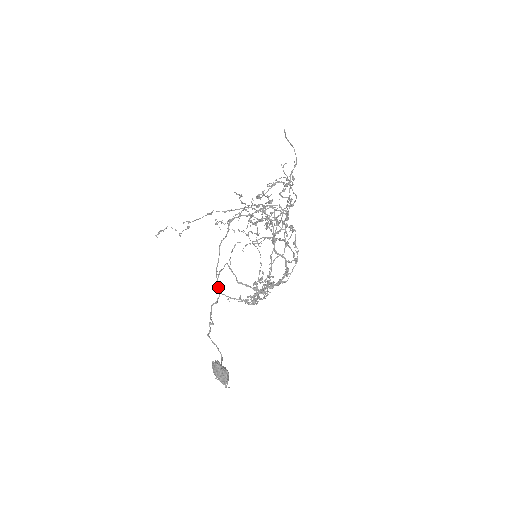
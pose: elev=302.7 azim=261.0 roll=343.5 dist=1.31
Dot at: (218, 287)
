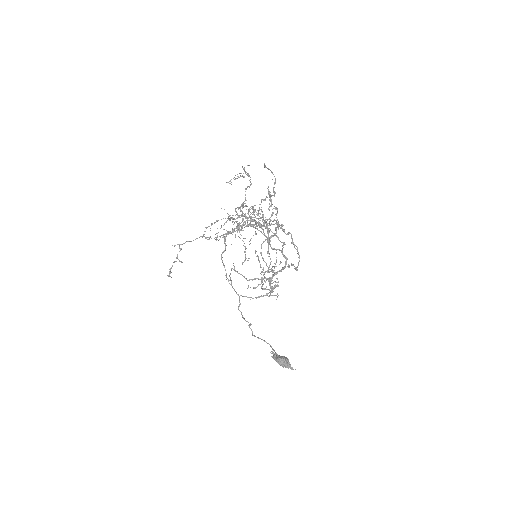
Dot at: (235, 291)
